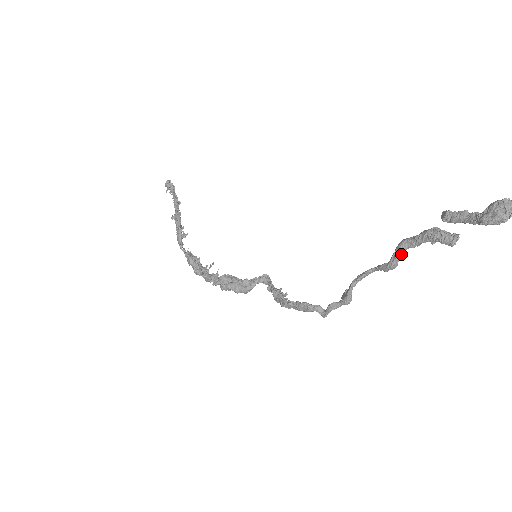
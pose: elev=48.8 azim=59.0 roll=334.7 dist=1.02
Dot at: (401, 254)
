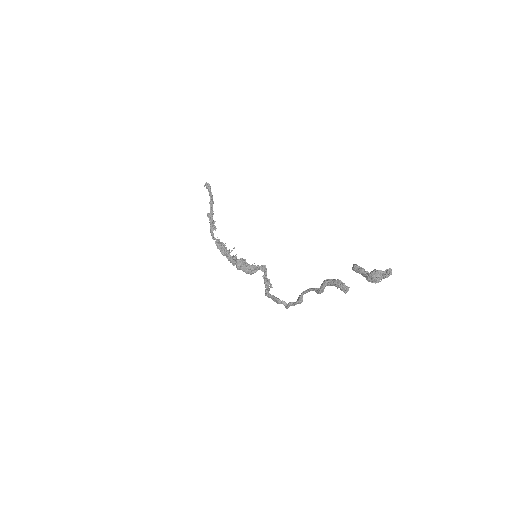
Dot at: (324, 288)
